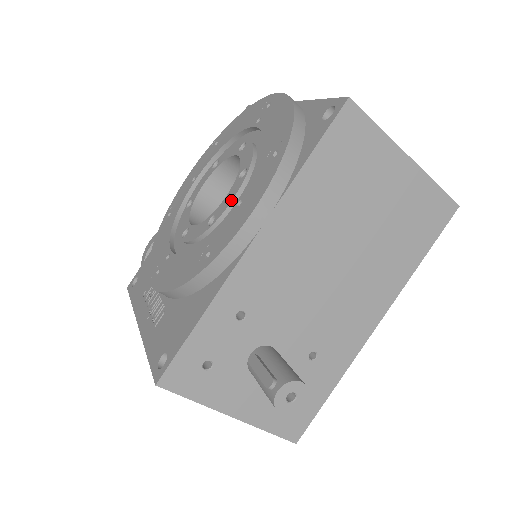
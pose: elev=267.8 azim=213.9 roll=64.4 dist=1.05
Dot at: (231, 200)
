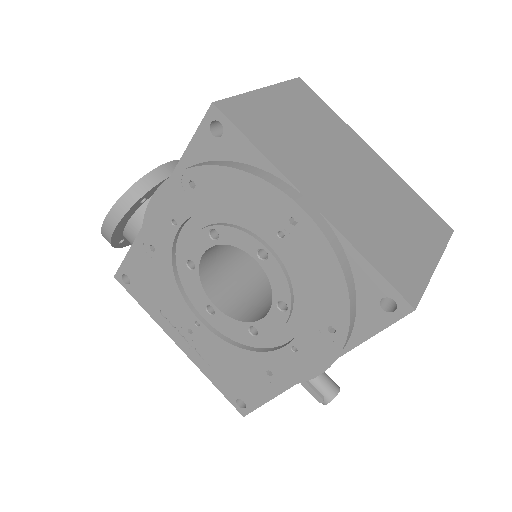
Dot at: (277, 331)
